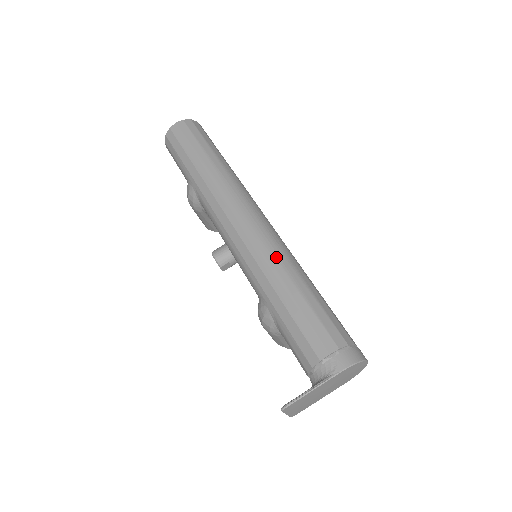
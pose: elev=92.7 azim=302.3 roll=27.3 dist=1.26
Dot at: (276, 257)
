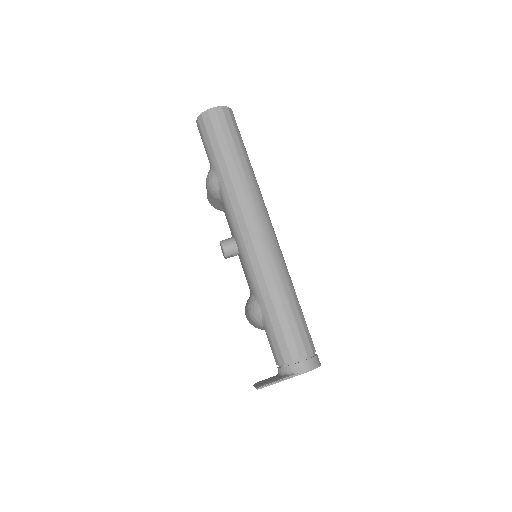
Dot at: (278, 271)
